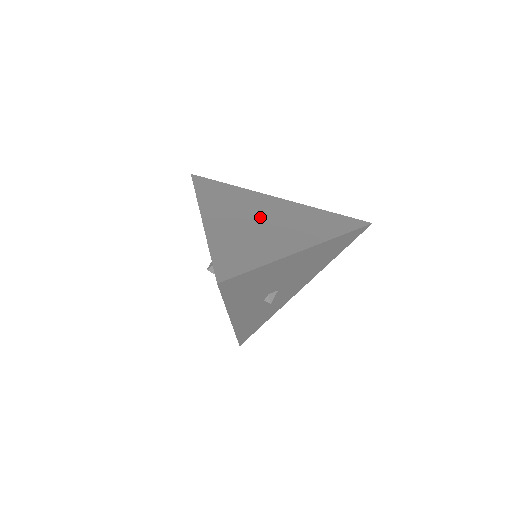
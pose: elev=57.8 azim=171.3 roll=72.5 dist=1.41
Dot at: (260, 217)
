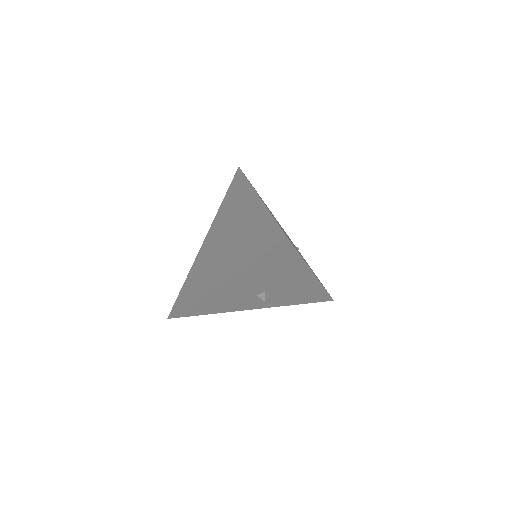
Dot at: (227, 235)
